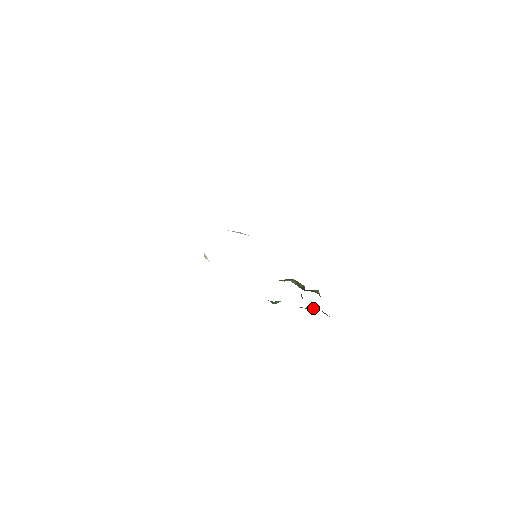
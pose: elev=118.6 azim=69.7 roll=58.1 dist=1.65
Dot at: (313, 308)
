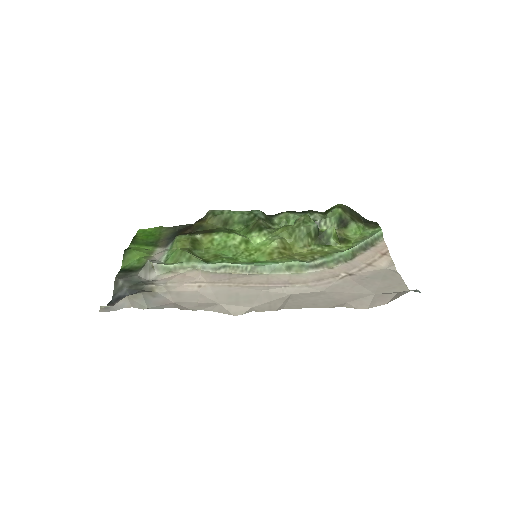
Dot at: (331, 225)
